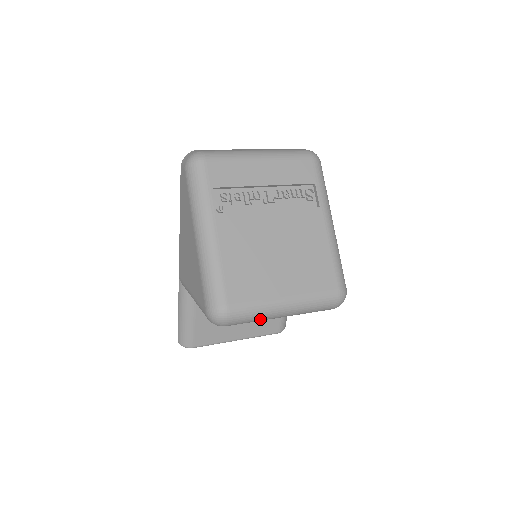
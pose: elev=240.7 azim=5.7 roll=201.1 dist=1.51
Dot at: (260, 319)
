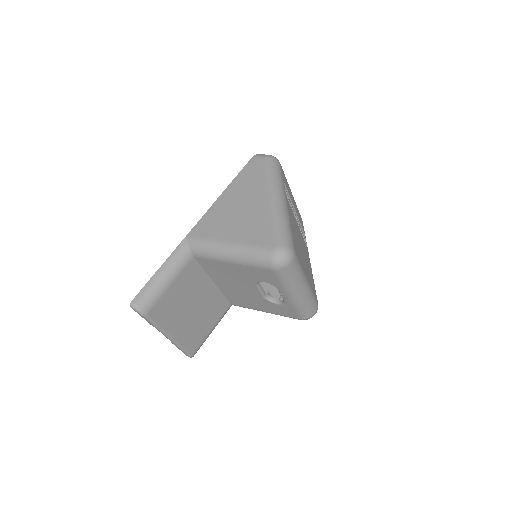
Dot at: (293, 283)
